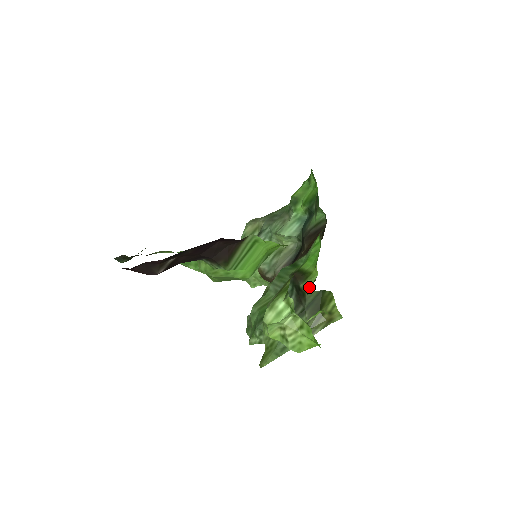
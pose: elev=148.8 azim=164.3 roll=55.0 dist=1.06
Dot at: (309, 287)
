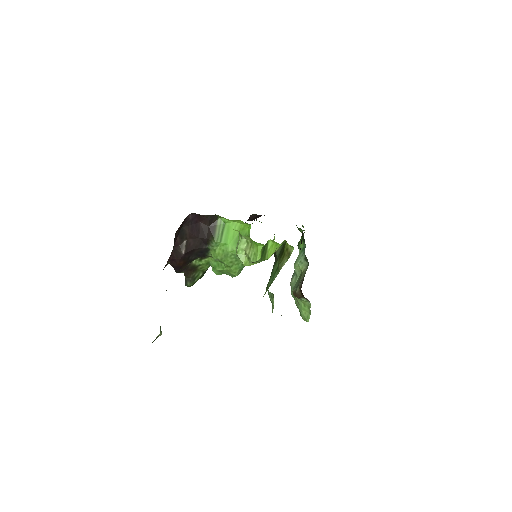
Dot at: occluded
